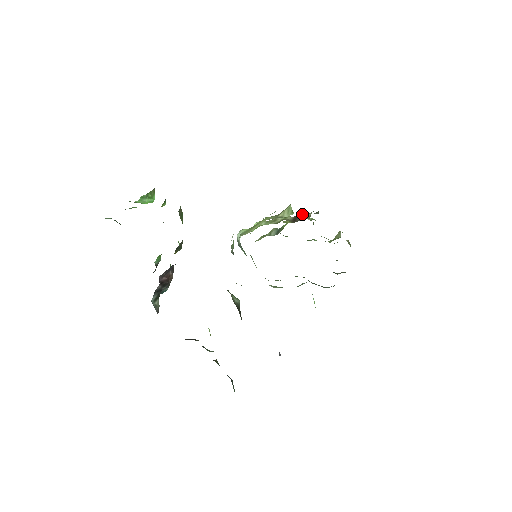
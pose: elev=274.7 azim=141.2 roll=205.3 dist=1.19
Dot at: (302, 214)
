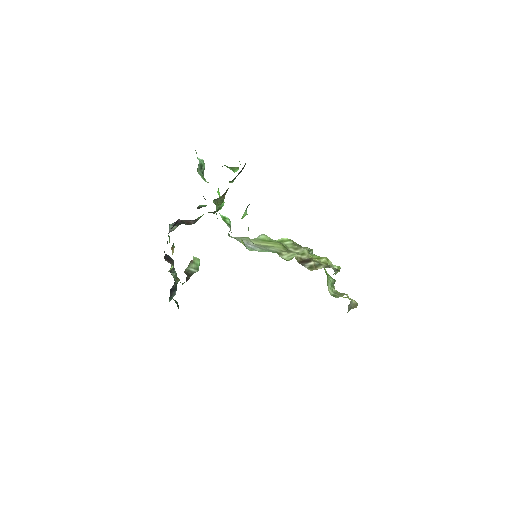
Dot at: (312, 263)
